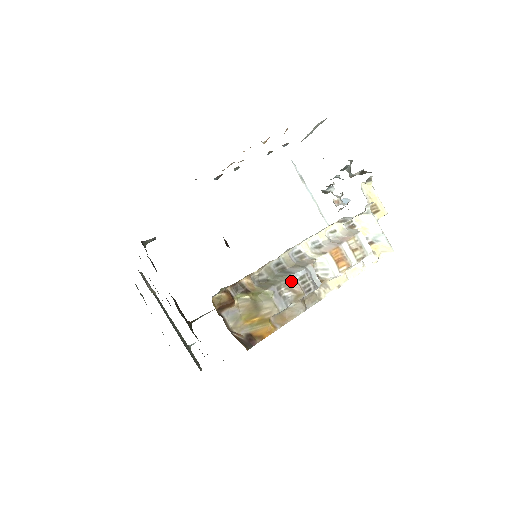
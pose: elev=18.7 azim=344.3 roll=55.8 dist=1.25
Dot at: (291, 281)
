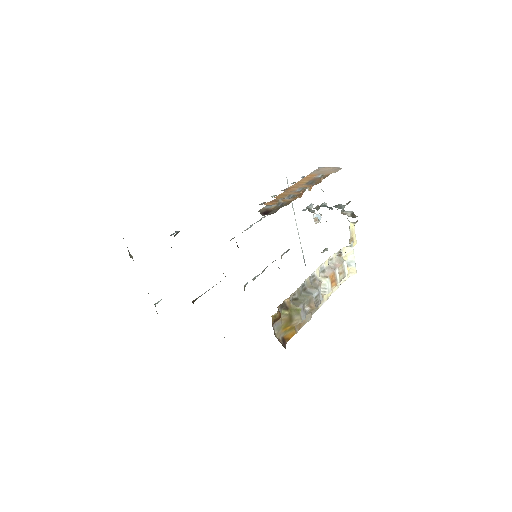
Dot at: (311, 300)
